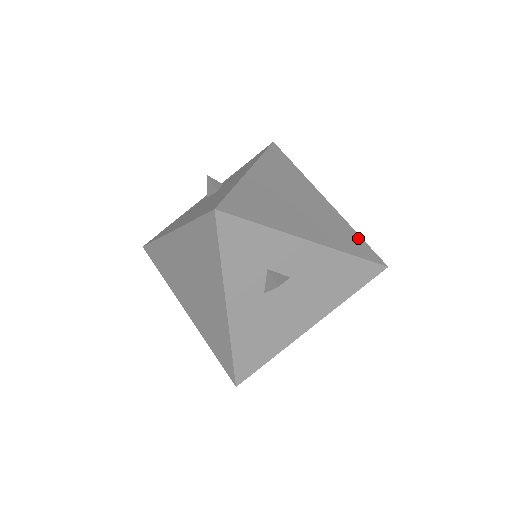
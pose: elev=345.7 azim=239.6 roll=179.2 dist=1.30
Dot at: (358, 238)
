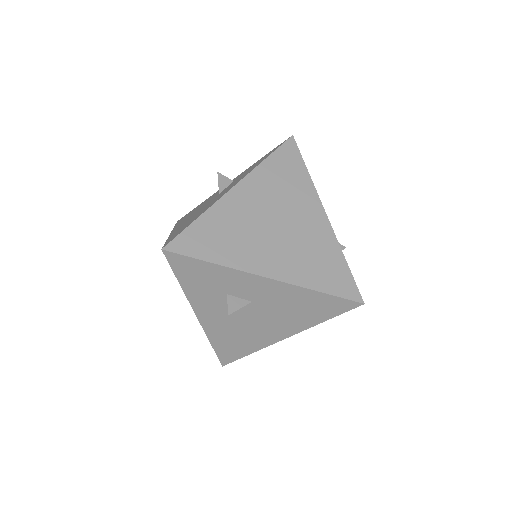
Dot at: (342, 266)
